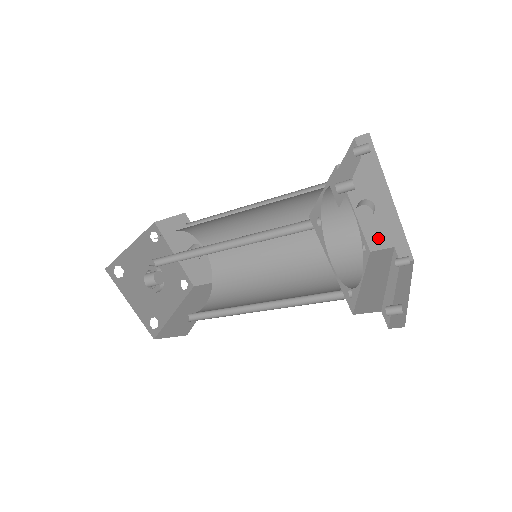
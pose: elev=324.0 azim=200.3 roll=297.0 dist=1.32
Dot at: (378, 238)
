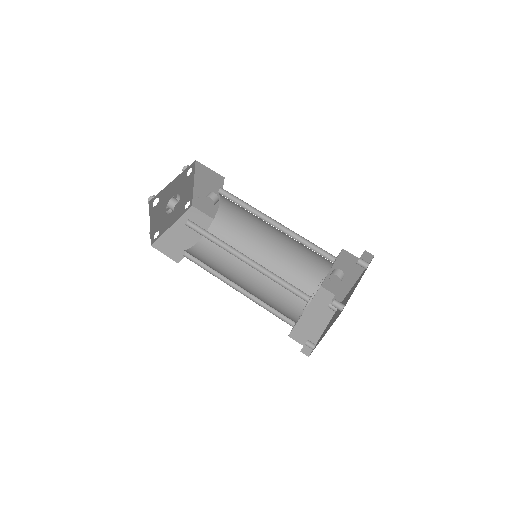
Dot at: (331, 286)
